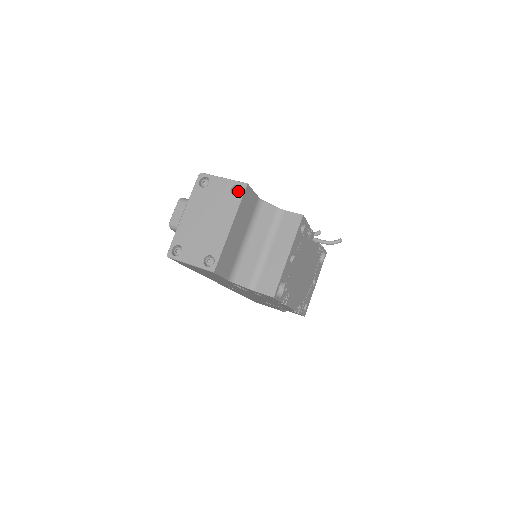
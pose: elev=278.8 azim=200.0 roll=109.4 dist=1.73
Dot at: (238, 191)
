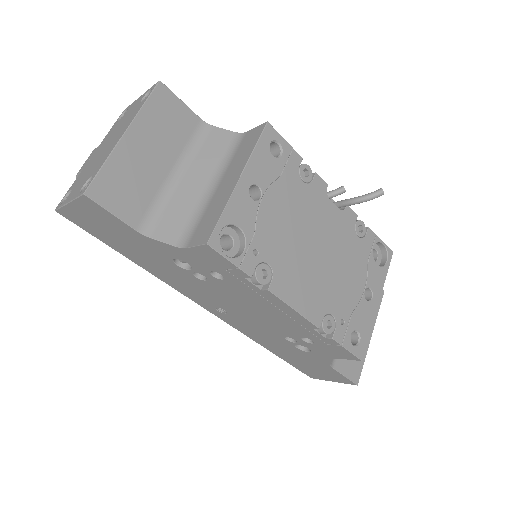
Dot at: (148, 95)
